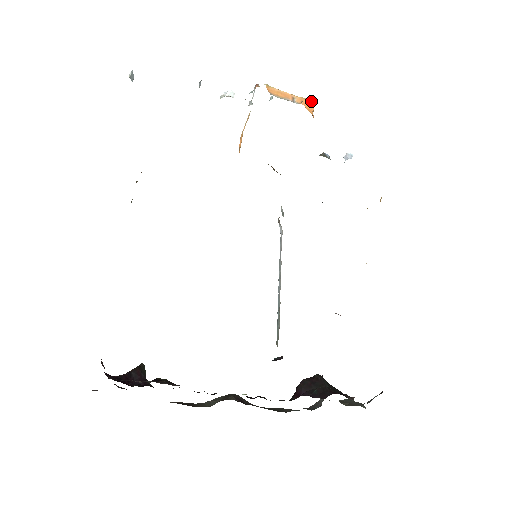
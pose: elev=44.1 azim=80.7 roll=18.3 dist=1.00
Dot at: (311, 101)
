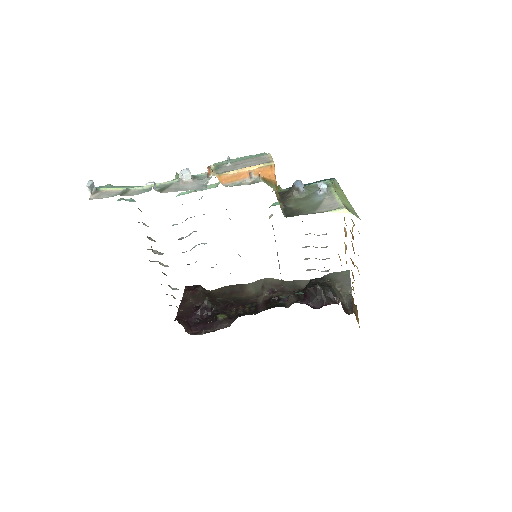
Dot at: (270, 165)
